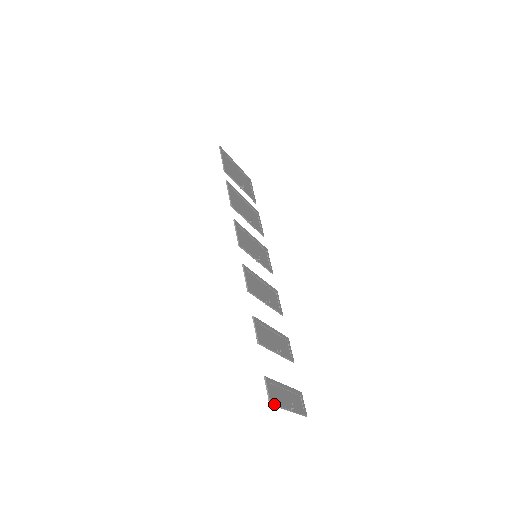
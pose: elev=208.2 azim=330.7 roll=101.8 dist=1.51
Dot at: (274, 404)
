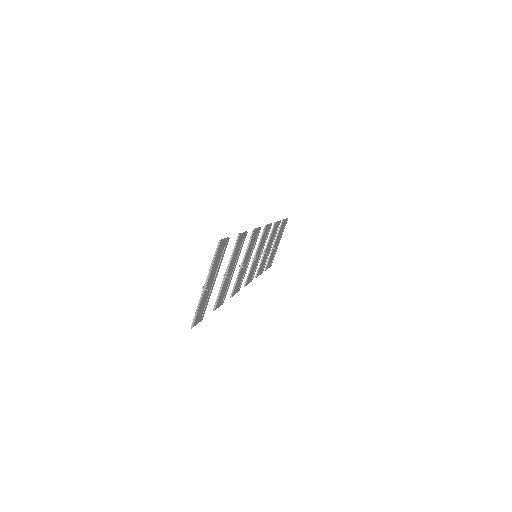
Dot at: (218, 248)
